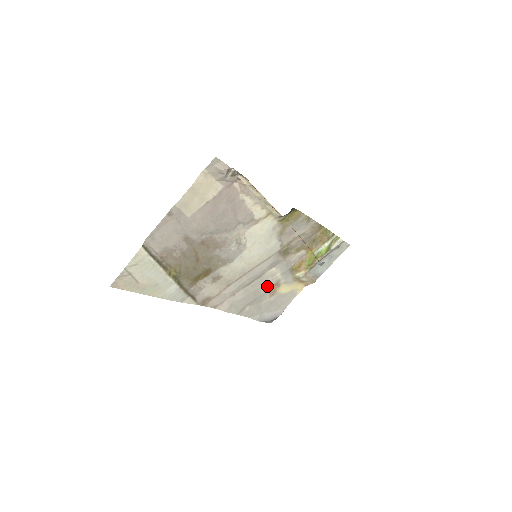
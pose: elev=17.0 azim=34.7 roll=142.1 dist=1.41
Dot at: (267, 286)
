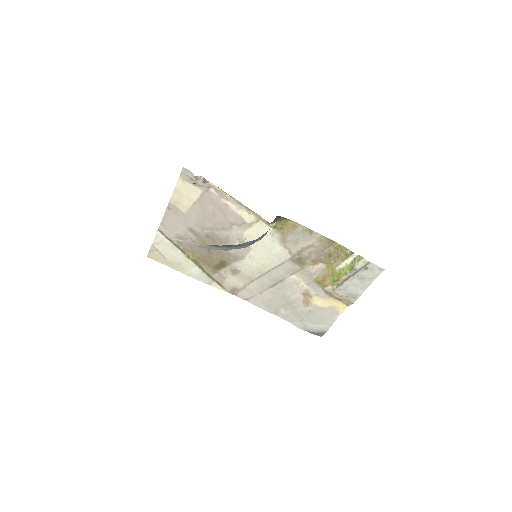
Dot at: (296, 293)
